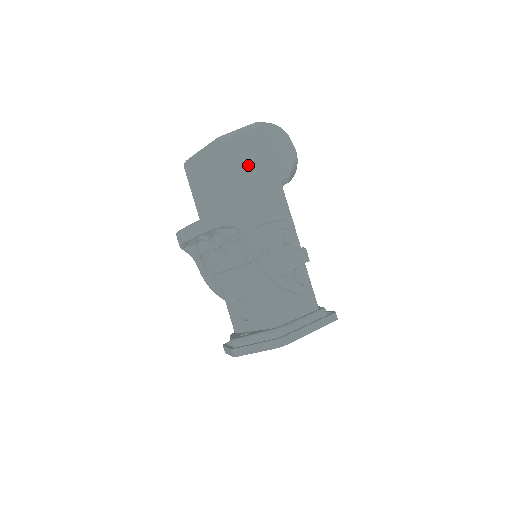
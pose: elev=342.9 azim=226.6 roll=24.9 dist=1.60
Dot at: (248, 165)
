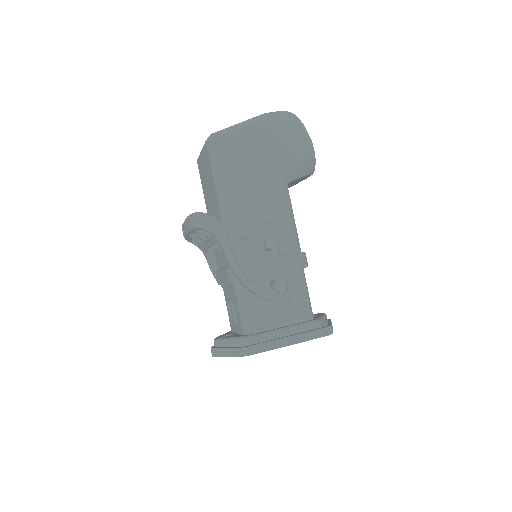
Dot at: (241, 162)
